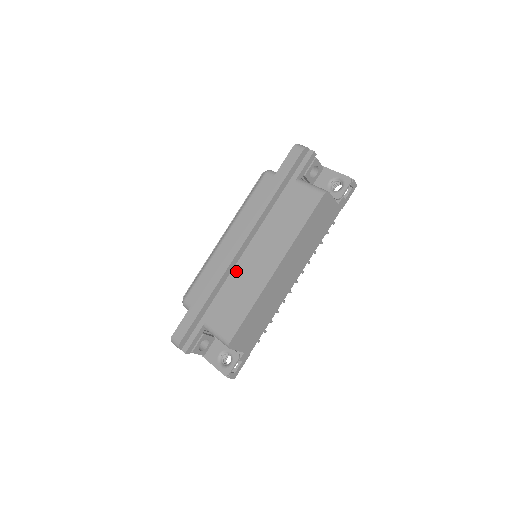
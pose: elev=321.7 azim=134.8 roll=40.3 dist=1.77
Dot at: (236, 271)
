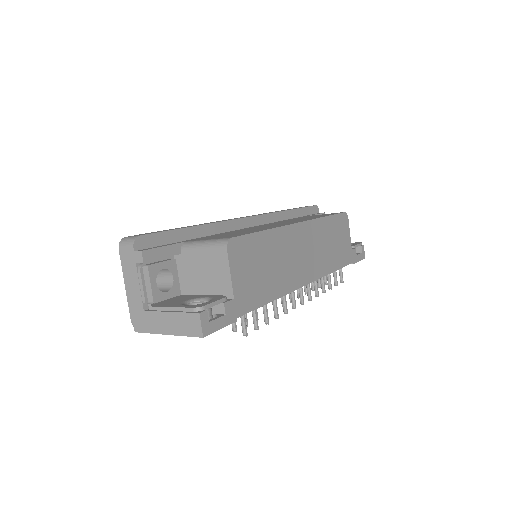
Dot at: occluded
